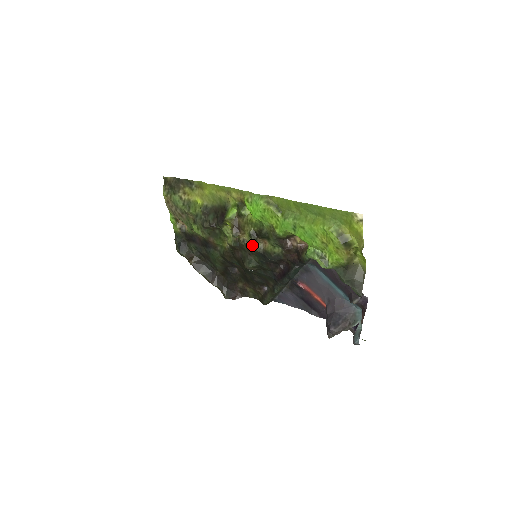
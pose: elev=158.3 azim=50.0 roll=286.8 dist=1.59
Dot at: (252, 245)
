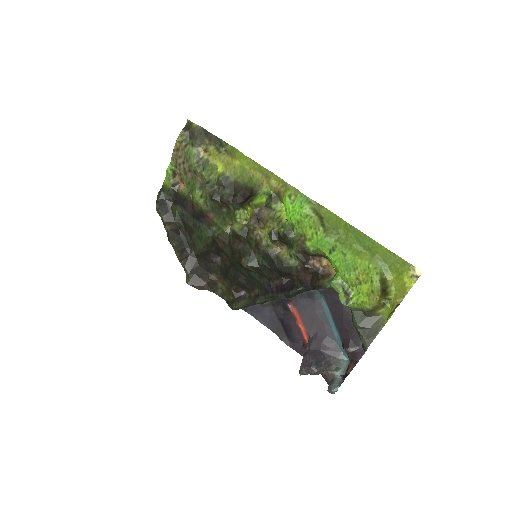
Dot at: (265, 244)
